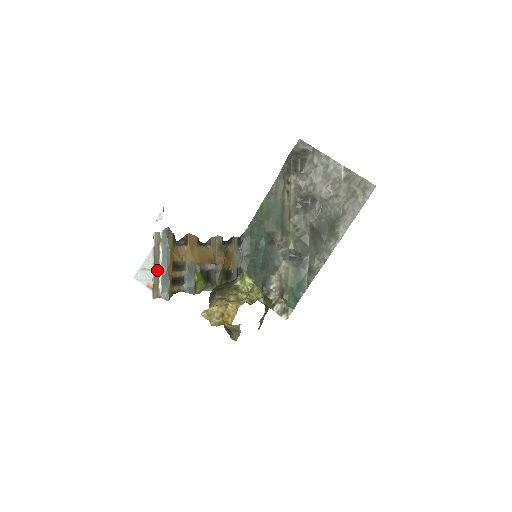
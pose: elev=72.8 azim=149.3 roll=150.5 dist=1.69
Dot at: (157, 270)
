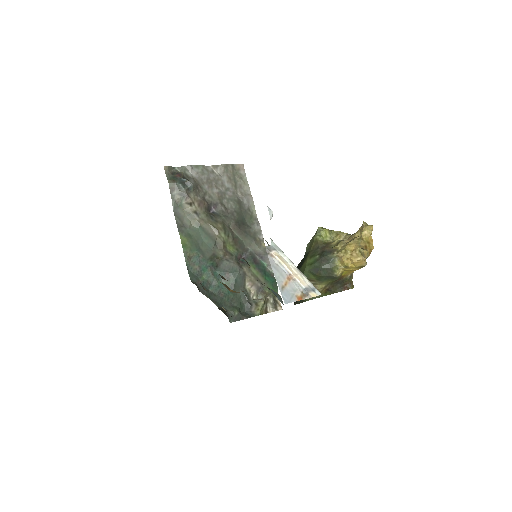
Dot at: (296, 273)
